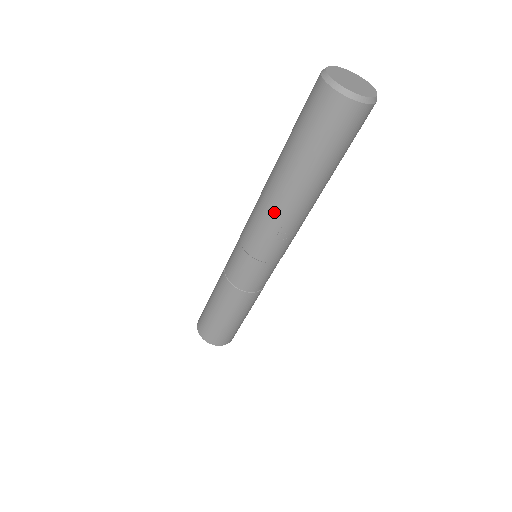
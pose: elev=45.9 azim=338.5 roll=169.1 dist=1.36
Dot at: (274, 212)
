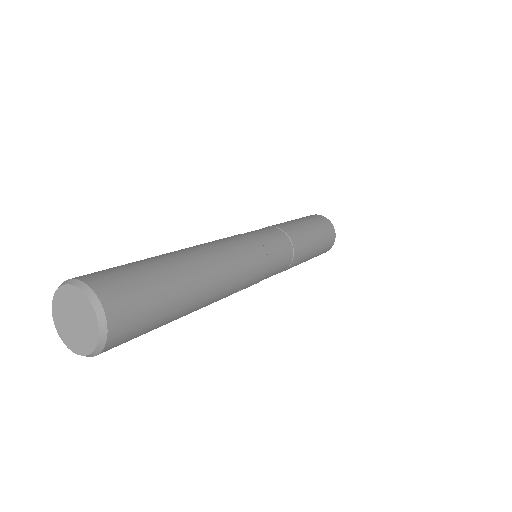
Dot at: occluded
